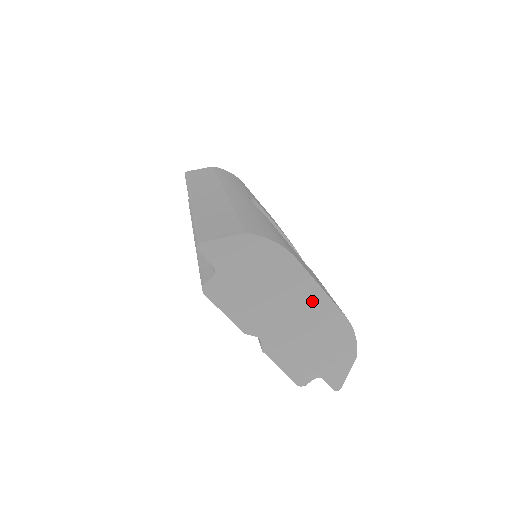
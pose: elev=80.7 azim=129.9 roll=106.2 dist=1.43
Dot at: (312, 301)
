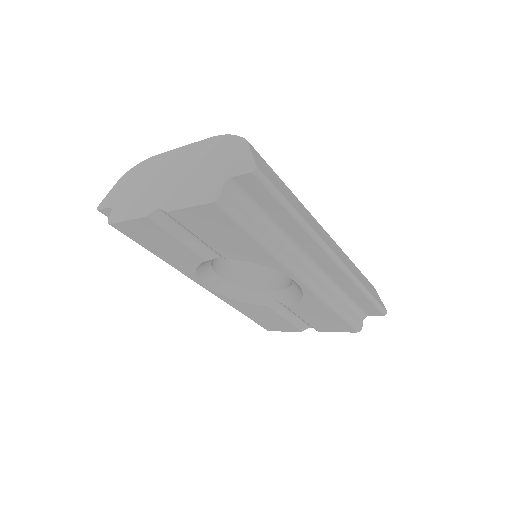
Dot at: (180, 157)
